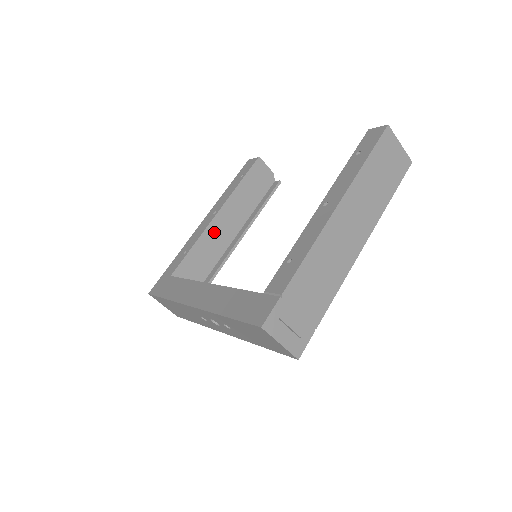
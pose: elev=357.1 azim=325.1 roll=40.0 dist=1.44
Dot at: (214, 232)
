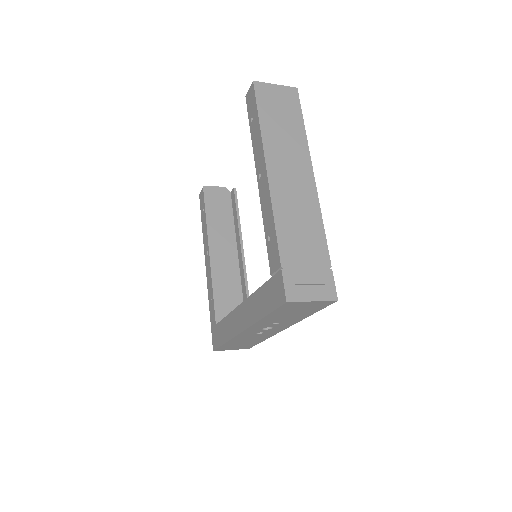
Dot at: (219, 267)
